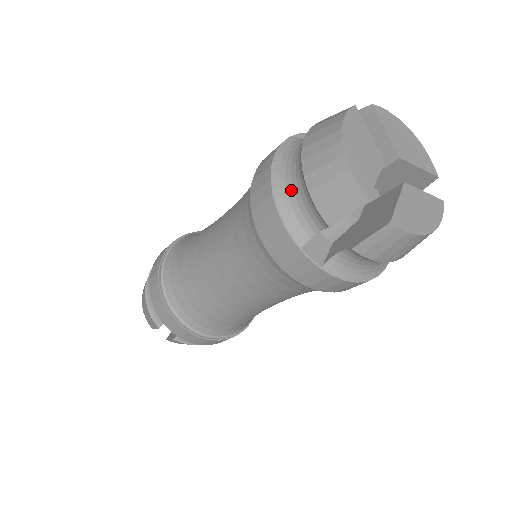
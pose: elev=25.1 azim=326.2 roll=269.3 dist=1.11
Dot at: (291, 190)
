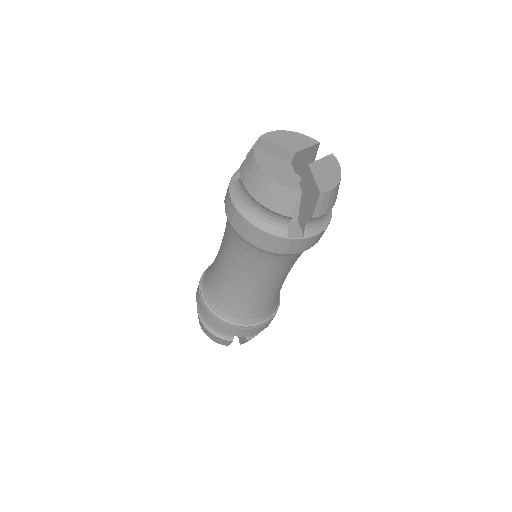
Dot at: (258, 214)
